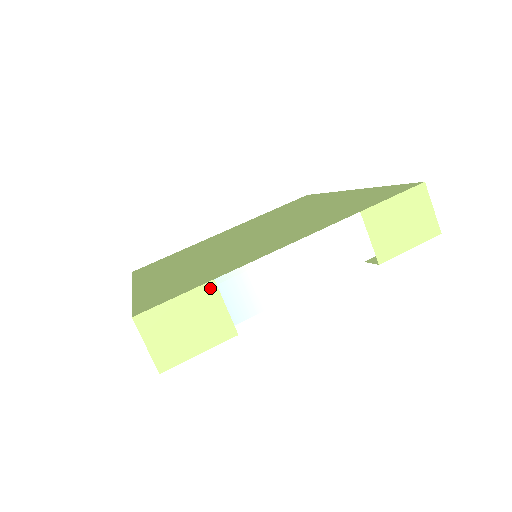
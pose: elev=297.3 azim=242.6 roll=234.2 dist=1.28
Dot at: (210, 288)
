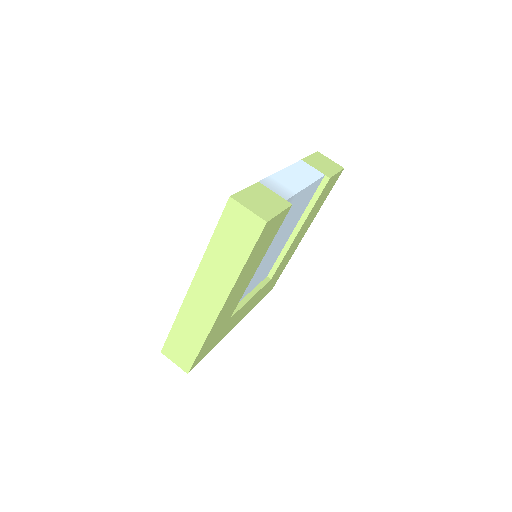
Dot at: (260, 185)
